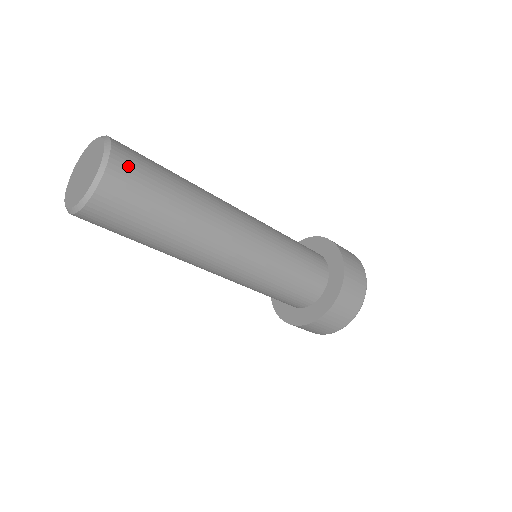
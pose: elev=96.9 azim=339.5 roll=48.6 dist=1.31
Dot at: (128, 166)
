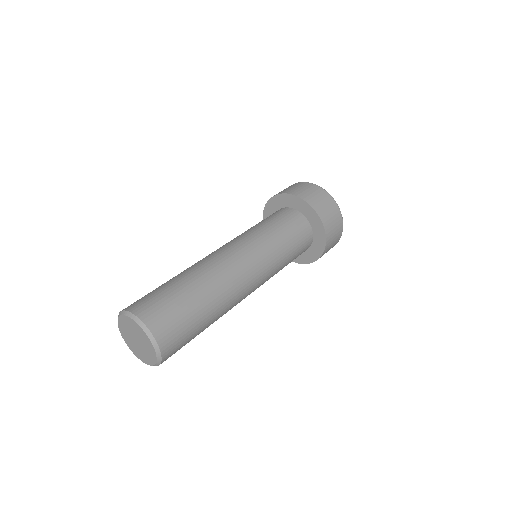
Dot at: (172, 343)
